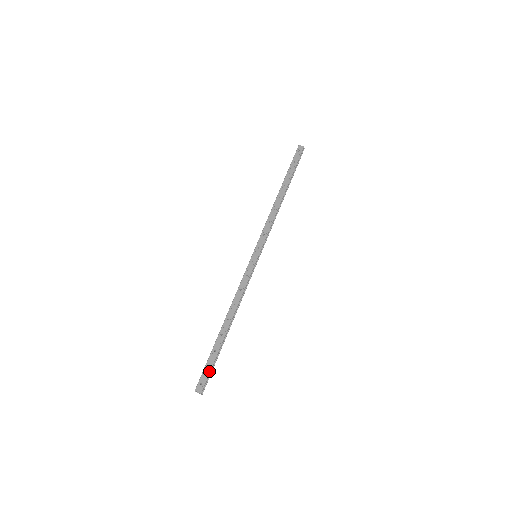
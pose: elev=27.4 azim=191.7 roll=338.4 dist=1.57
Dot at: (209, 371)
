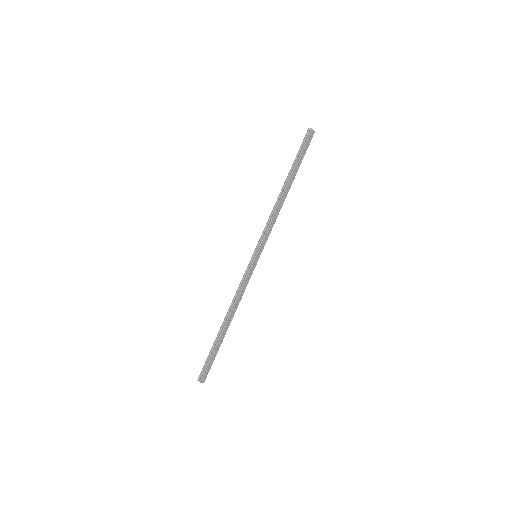
Dot at: occluded
